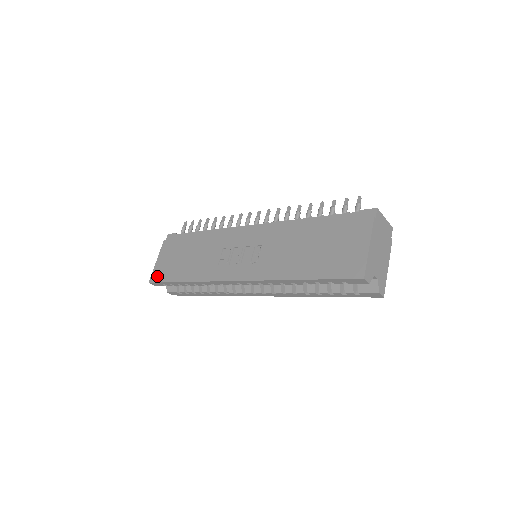
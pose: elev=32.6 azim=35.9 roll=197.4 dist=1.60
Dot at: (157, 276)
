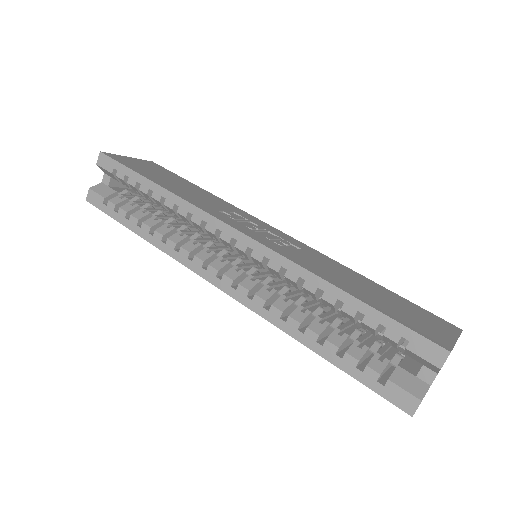
Dot at: (119, 158)
